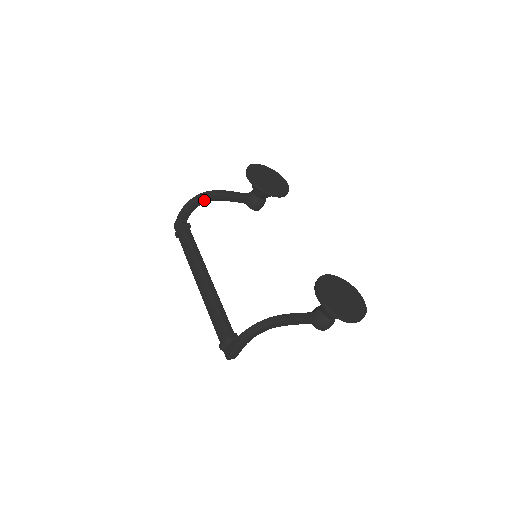
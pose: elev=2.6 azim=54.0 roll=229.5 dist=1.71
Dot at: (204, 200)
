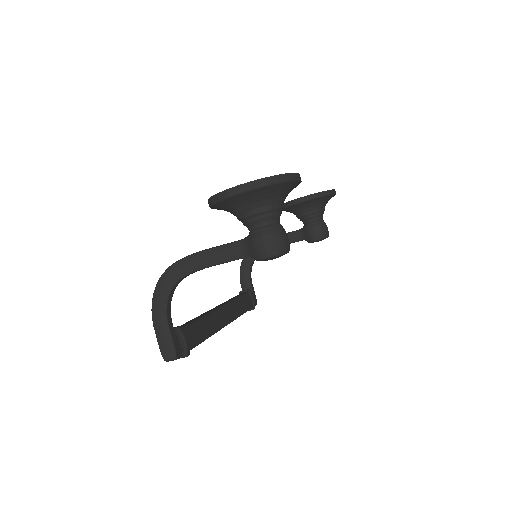
Dot at: (250, 257)
